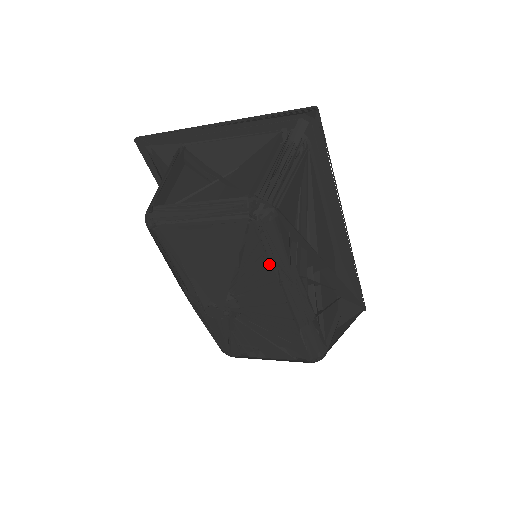
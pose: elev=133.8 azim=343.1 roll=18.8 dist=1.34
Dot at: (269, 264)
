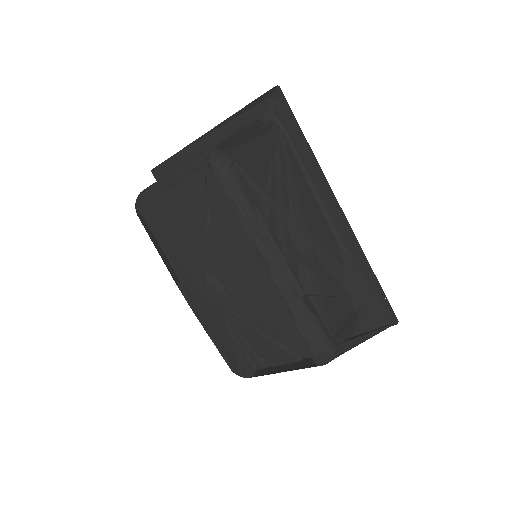
Dot at: (234, 219)
